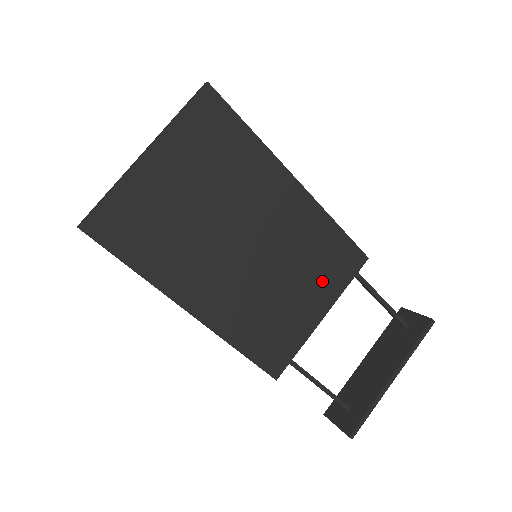
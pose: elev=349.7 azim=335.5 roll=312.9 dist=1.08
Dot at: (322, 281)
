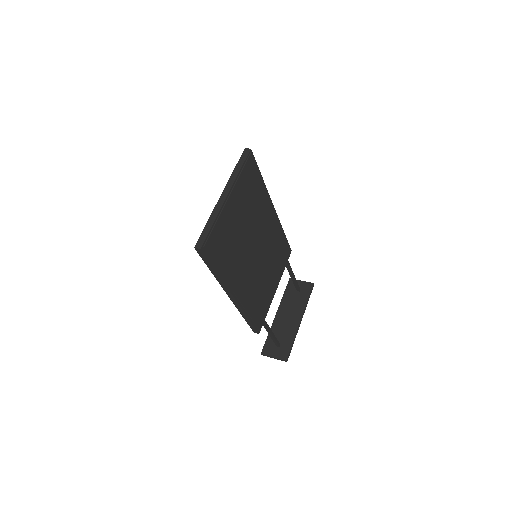
Dot at: (278, 268)
